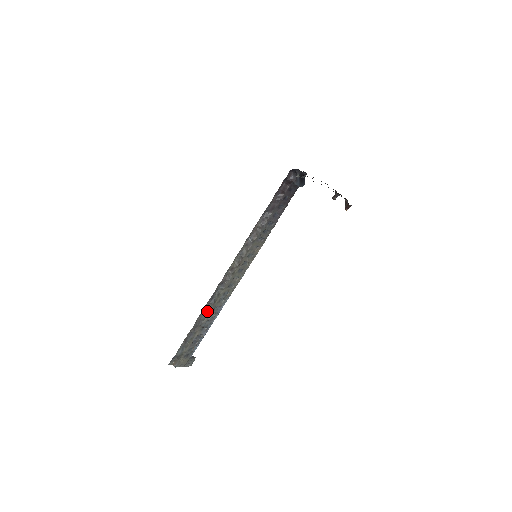
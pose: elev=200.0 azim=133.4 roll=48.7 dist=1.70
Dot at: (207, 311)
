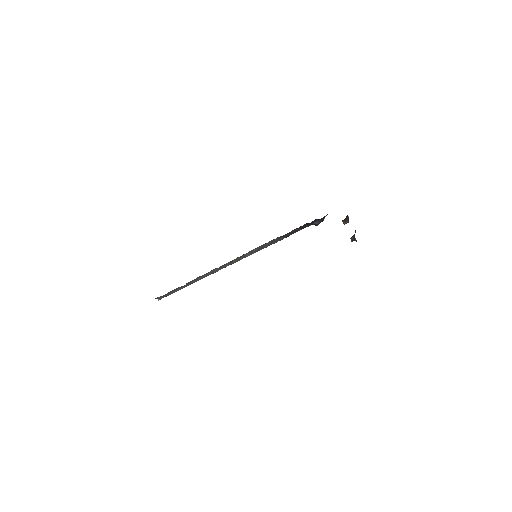
Dot at: (198, 279)
